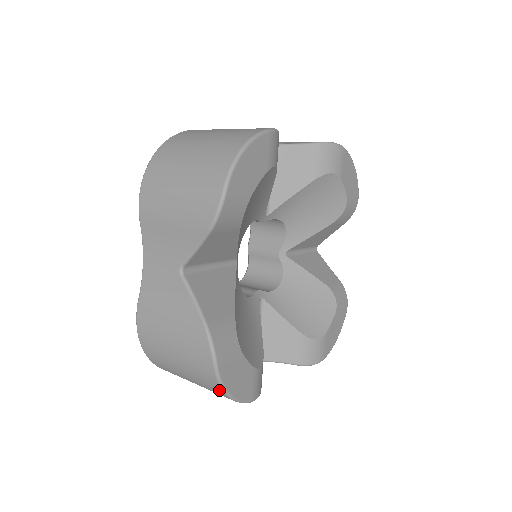
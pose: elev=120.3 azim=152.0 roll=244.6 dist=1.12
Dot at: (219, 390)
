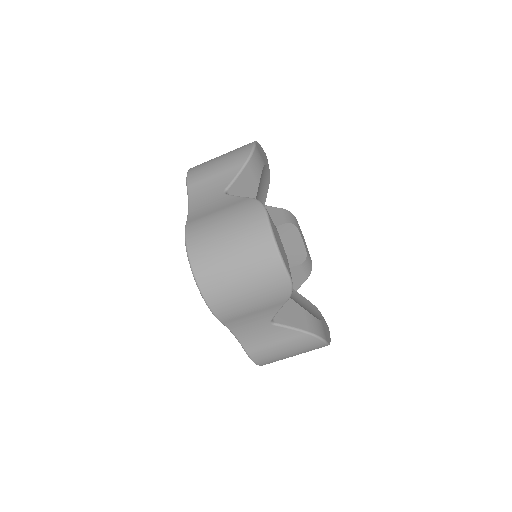
Dot at: (269, 241)
